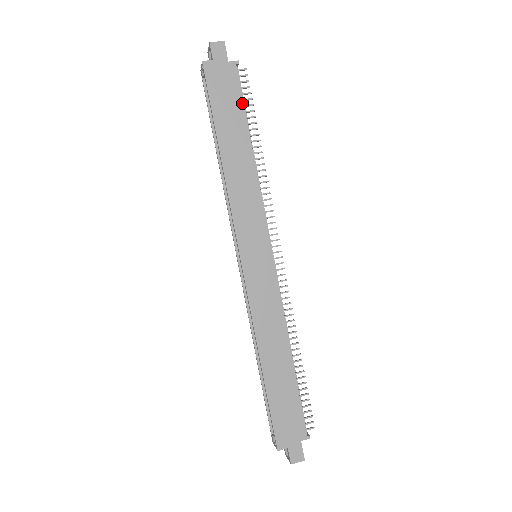
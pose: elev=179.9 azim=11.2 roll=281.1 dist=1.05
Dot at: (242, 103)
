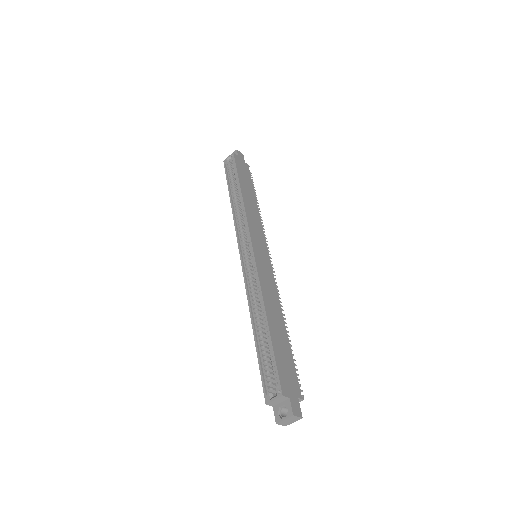
Dot at: (251, 181)
